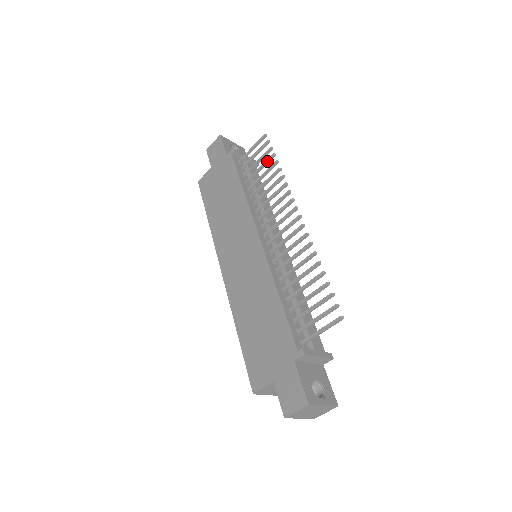
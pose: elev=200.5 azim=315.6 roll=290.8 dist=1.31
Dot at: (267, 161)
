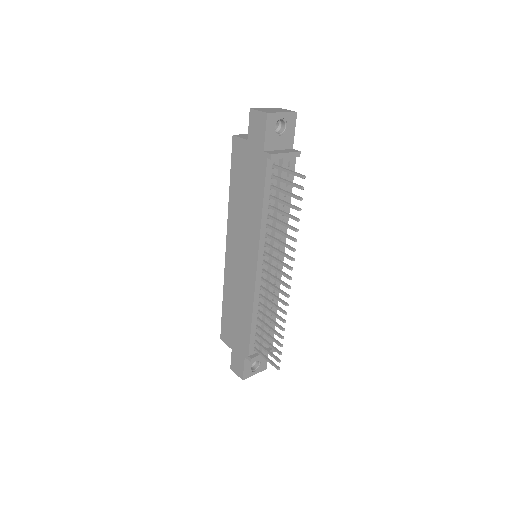
Dot at: (292, 208)
